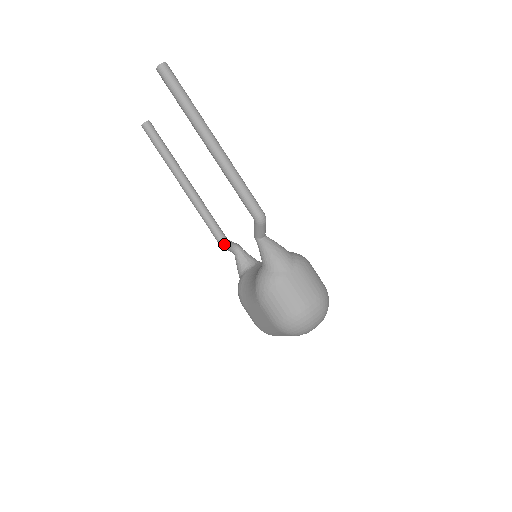
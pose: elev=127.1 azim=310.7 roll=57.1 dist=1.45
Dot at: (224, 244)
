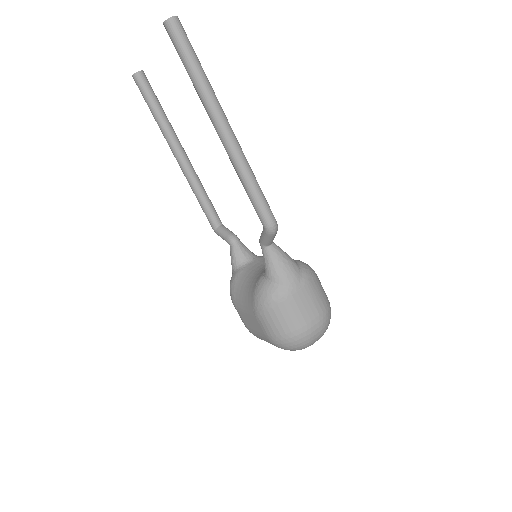
Dot at: (219, 231)
